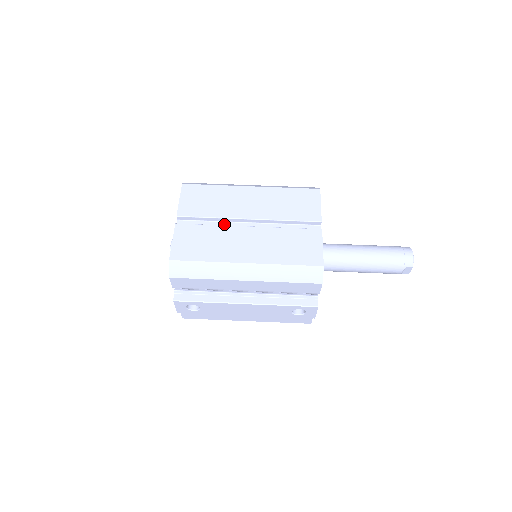
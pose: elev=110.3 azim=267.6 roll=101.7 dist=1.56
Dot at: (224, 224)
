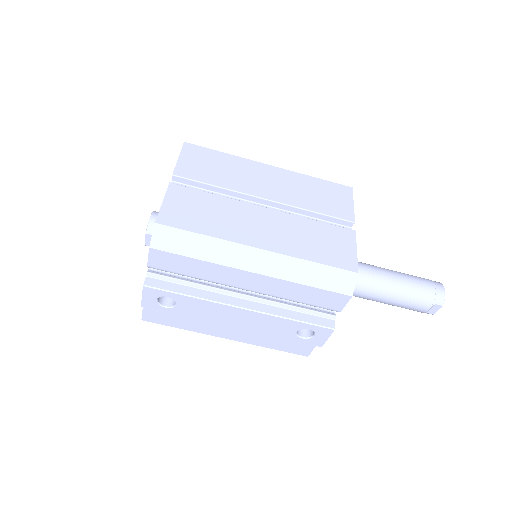
Dot at: occluded
